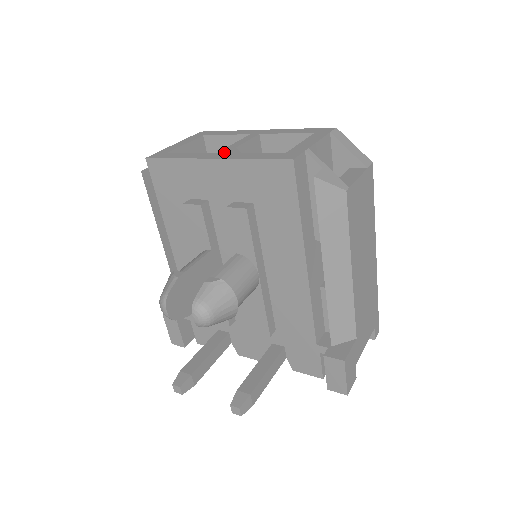
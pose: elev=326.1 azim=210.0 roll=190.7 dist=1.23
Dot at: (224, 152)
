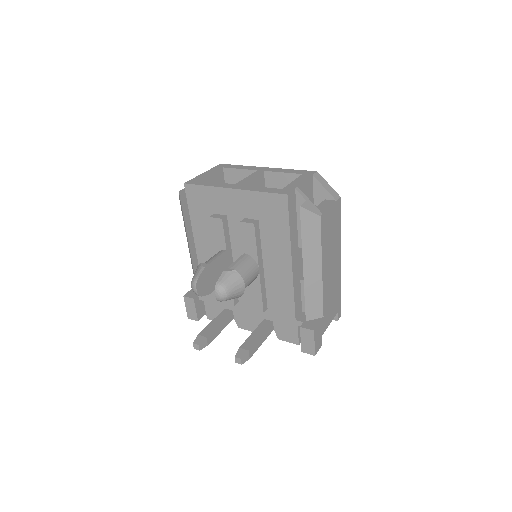
Dot at: (240, 184)
